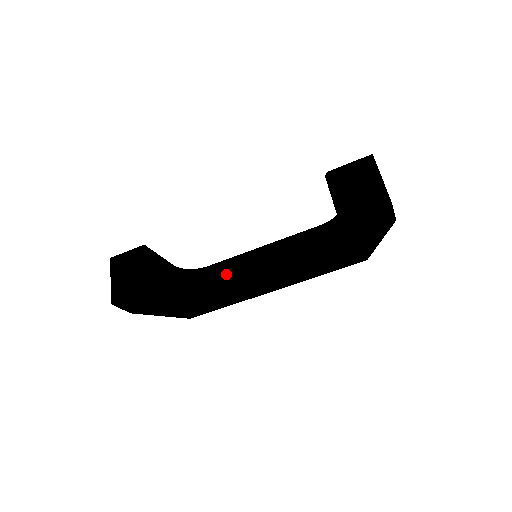
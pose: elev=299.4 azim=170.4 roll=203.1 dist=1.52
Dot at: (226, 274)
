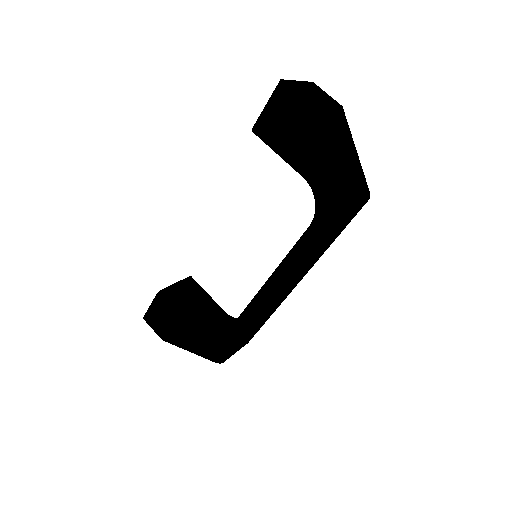
Dot at: occluded
